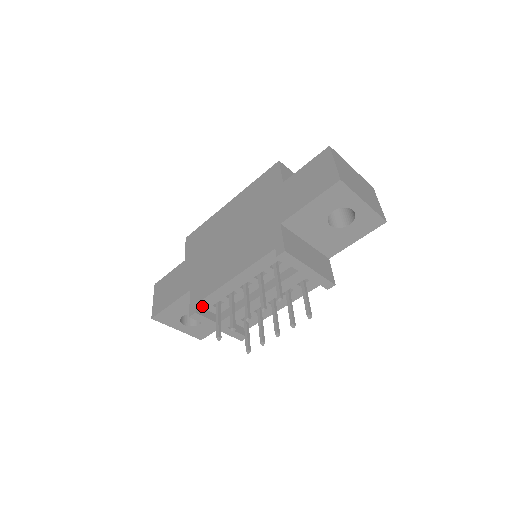
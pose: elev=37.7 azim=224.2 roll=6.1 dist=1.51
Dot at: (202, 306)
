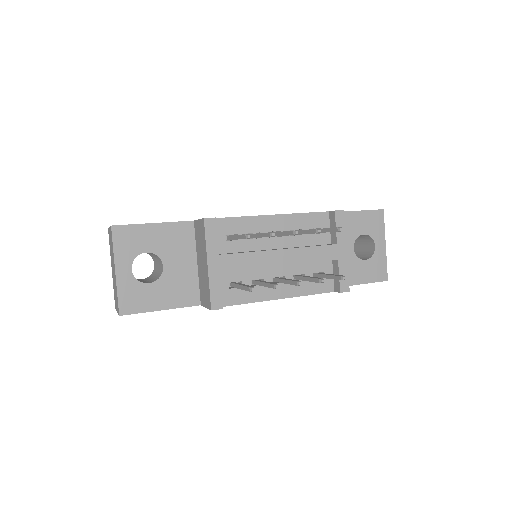
Dot at: occluded
